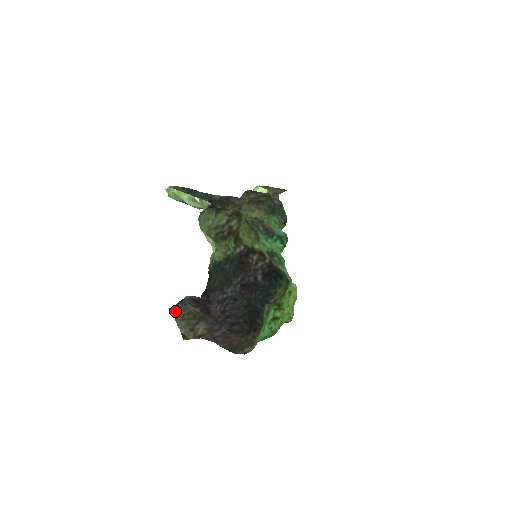
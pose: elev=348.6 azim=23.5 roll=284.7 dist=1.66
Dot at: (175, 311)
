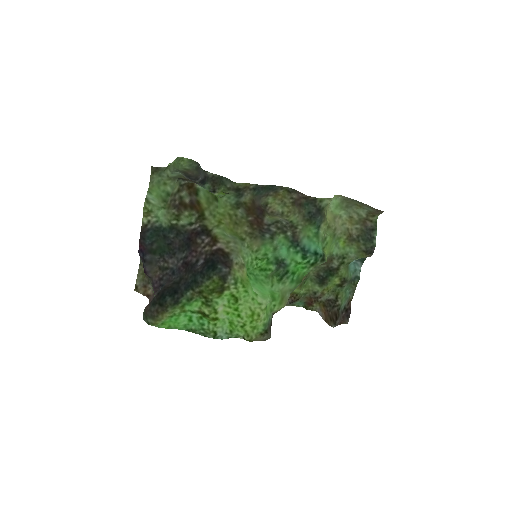
Dot at: (142, 264)
